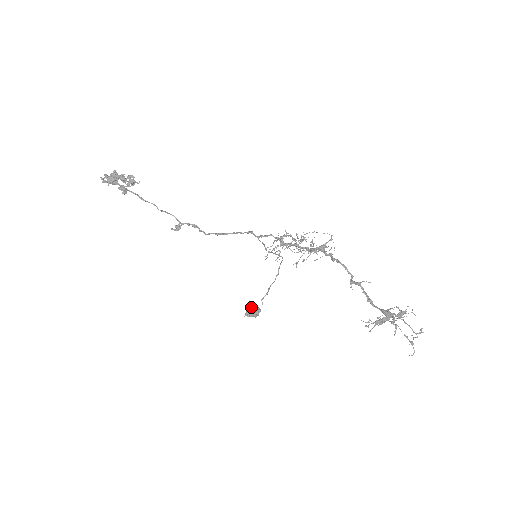
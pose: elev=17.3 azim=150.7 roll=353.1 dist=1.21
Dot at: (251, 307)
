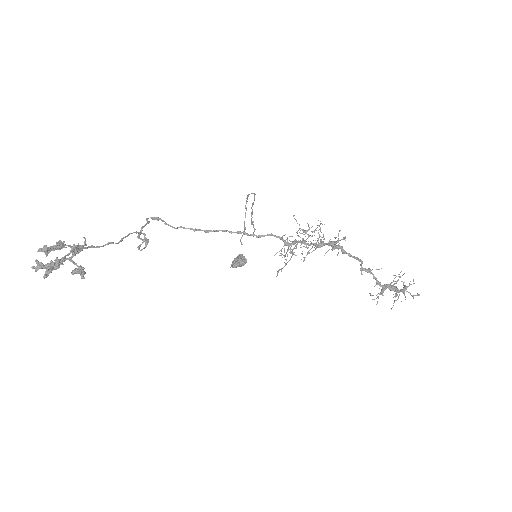
Dot at: (238, 263)
